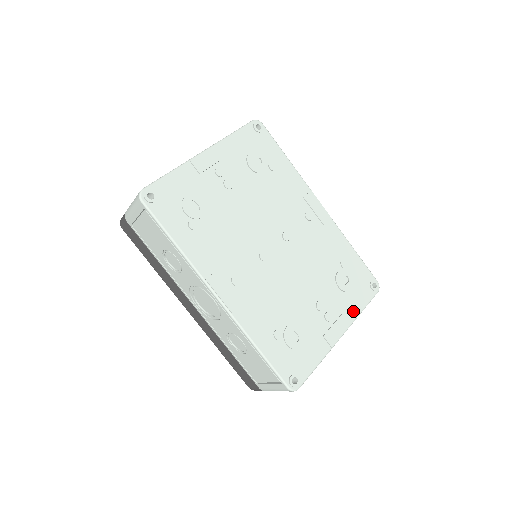
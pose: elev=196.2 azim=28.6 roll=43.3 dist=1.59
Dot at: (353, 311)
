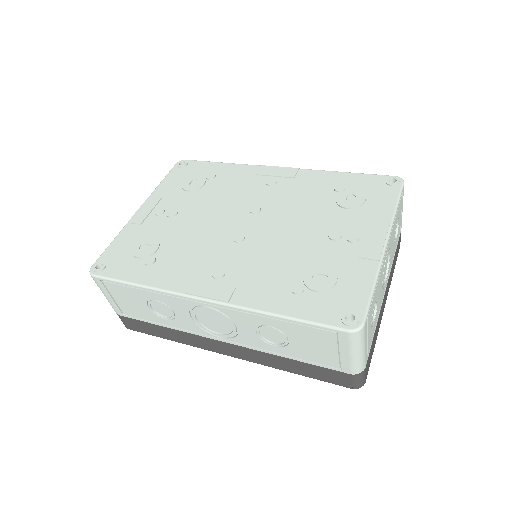
Dot at: (383, 216)
